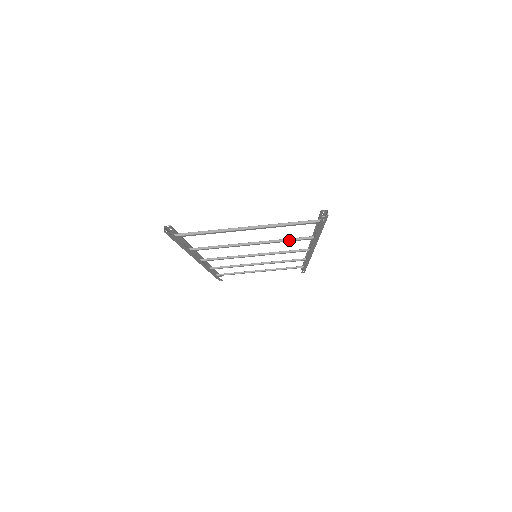
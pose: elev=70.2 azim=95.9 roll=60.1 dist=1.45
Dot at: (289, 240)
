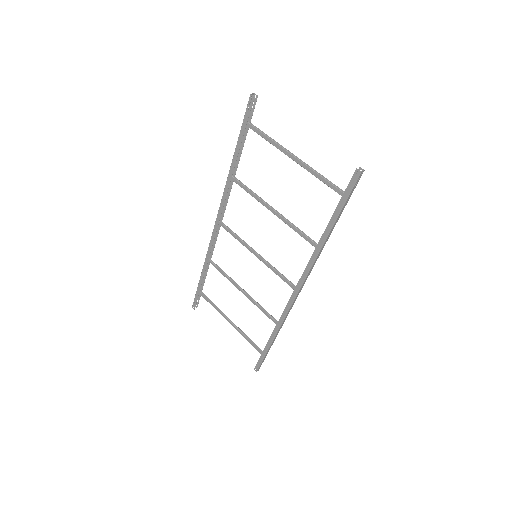
Dot at: (301, 231)
